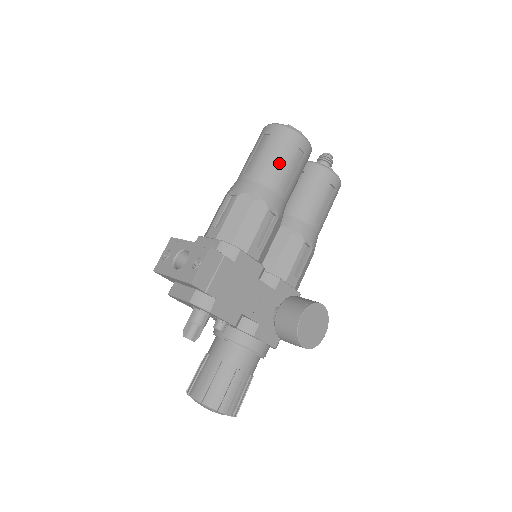
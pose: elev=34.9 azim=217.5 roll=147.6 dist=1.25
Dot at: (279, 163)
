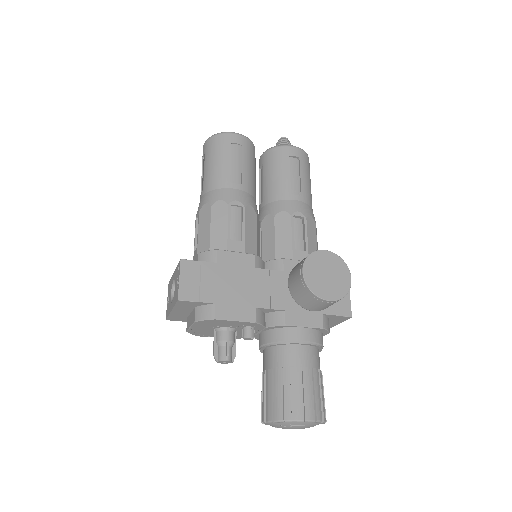
Dot at: (220, 165)
